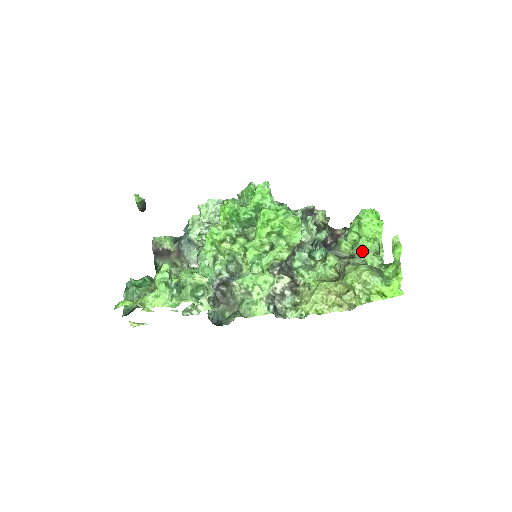
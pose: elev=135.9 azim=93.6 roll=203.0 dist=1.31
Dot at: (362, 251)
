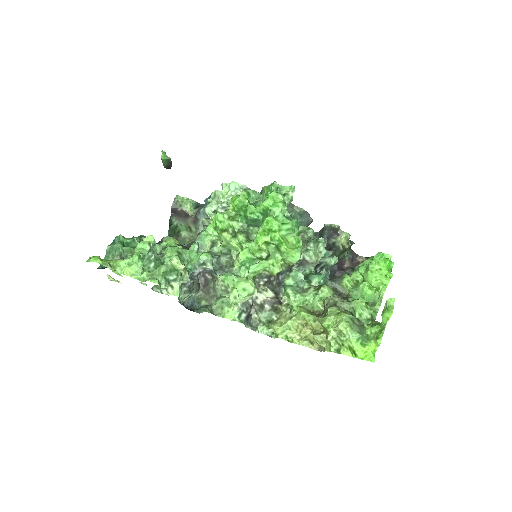
Dot at: (360, 295)
